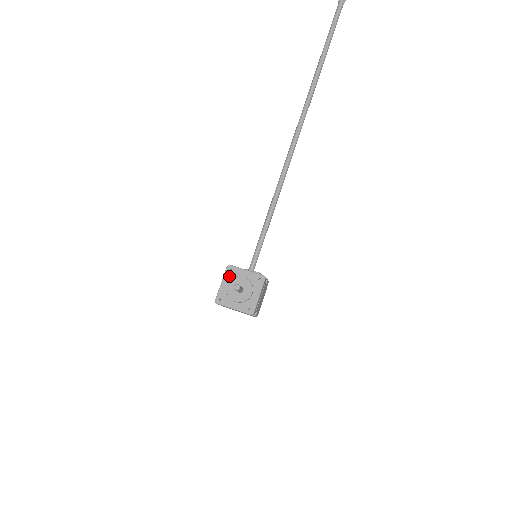
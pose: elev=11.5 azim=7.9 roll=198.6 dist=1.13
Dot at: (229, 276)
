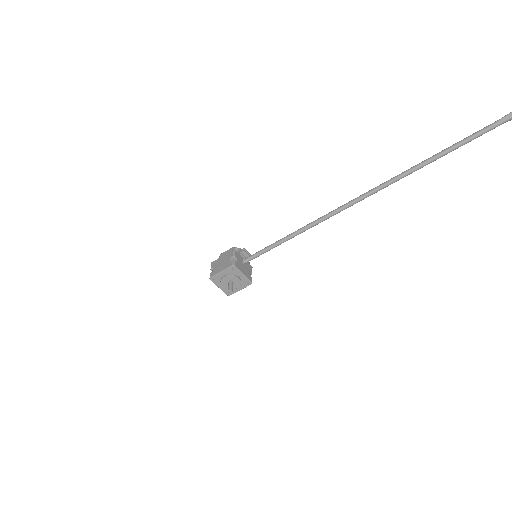
Dot at: (229, 271)
